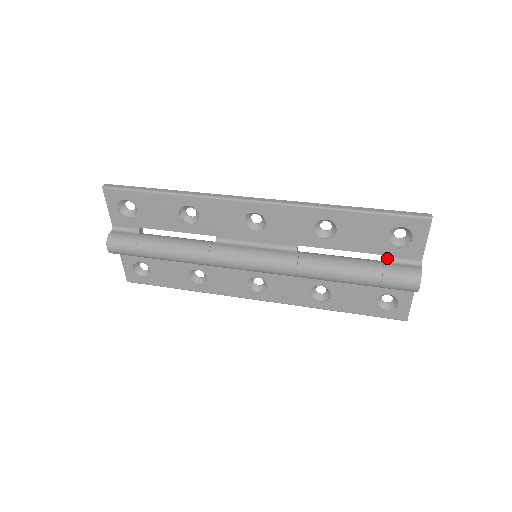
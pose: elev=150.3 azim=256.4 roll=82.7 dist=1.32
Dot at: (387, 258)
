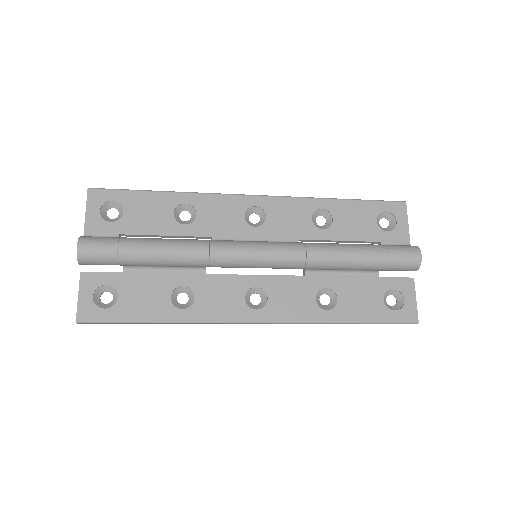
Dot at: (381, 244)
